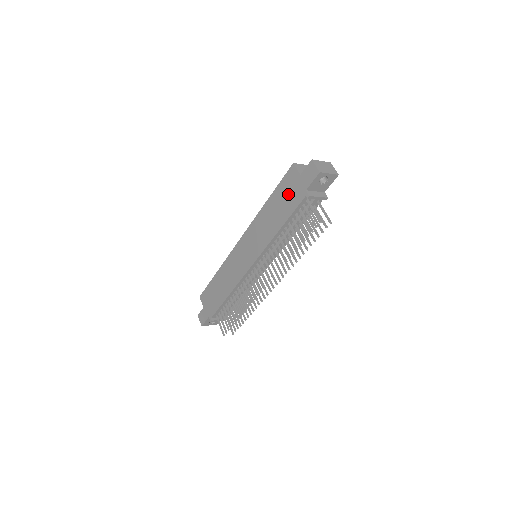
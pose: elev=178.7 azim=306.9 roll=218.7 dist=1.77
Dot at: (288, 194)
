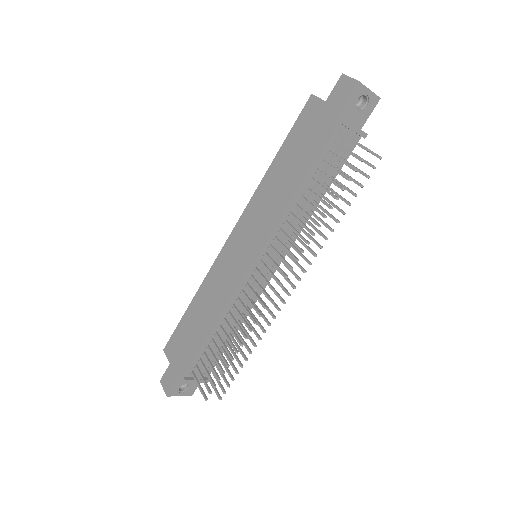
Dot at: (308, 135)
